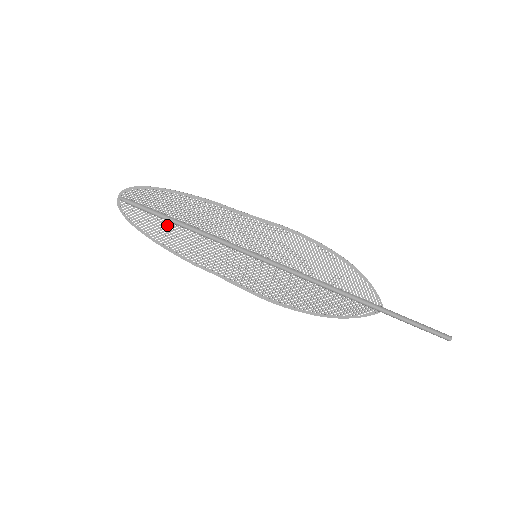
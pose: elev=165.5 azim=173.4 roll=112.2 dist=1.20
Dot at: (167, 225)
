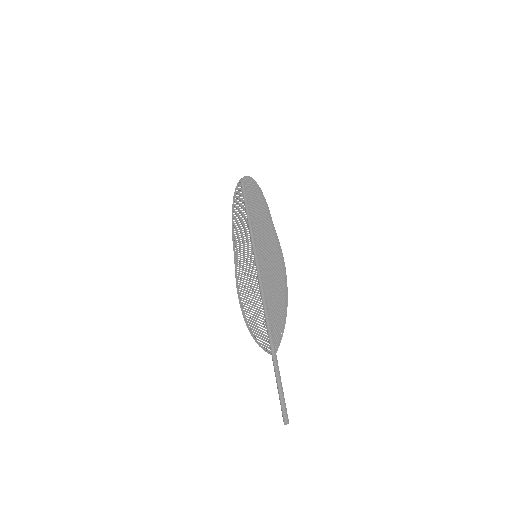
Dot at: (243, 207)
